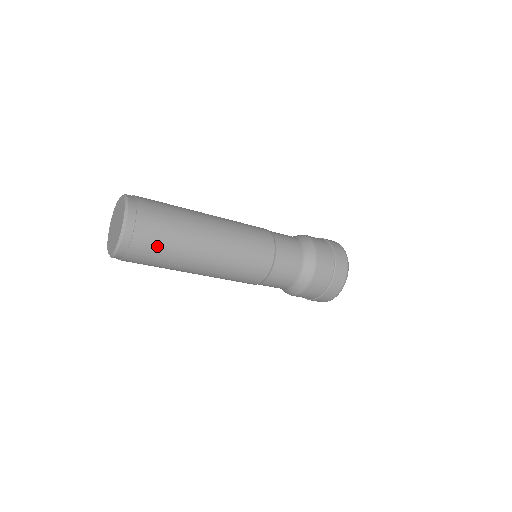
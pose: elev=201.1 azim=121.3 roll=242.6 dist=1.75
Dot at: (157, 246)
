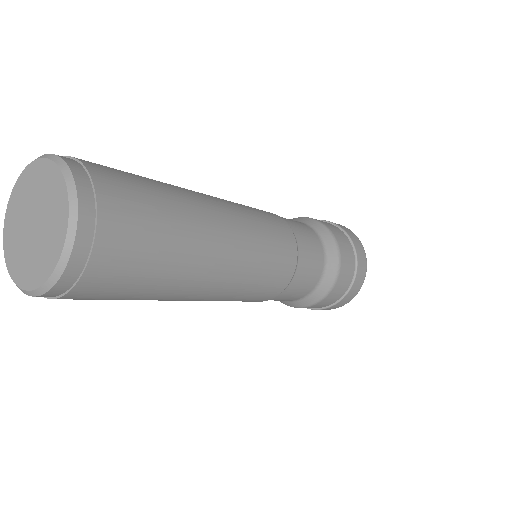
Dot at: (117, 293)
